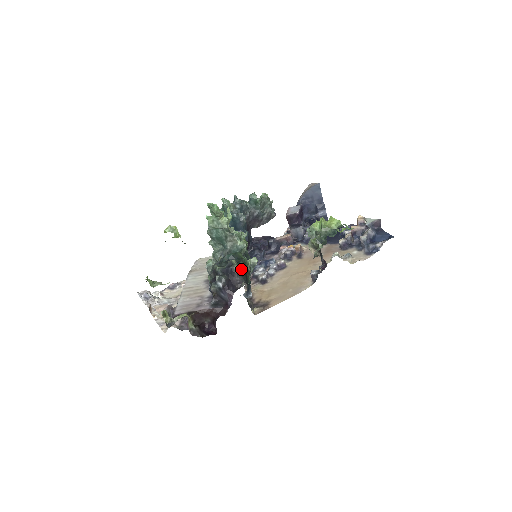
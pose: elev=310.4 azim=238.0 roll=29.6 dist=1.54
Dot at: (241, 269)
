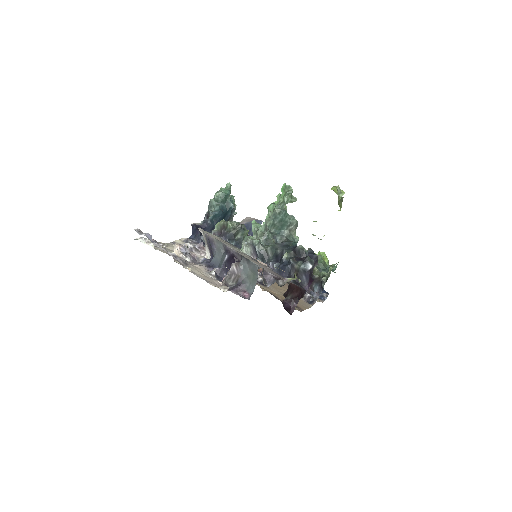
Dot at: occluded
